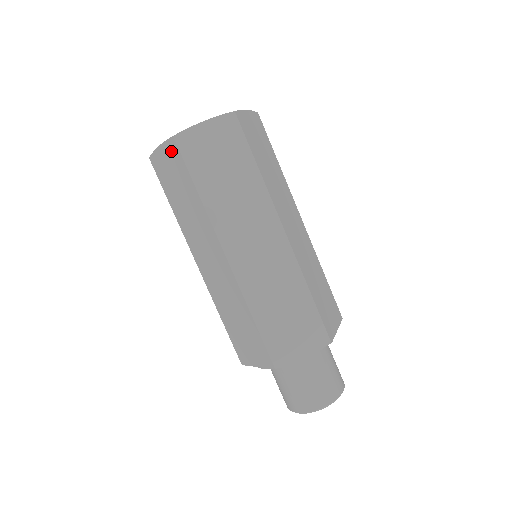
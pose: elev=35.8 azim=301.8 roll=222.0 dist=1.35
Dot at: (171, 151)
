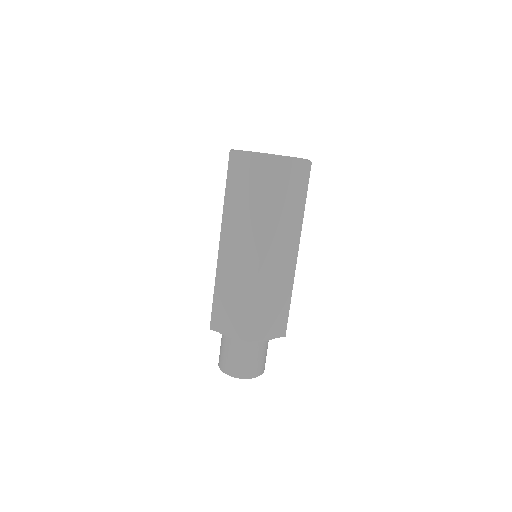
Dot at: occluded
